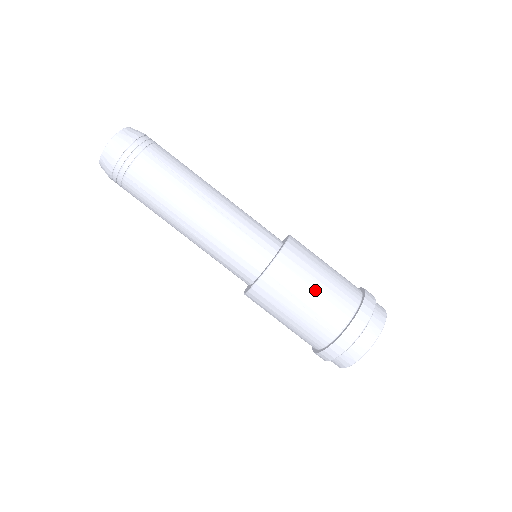
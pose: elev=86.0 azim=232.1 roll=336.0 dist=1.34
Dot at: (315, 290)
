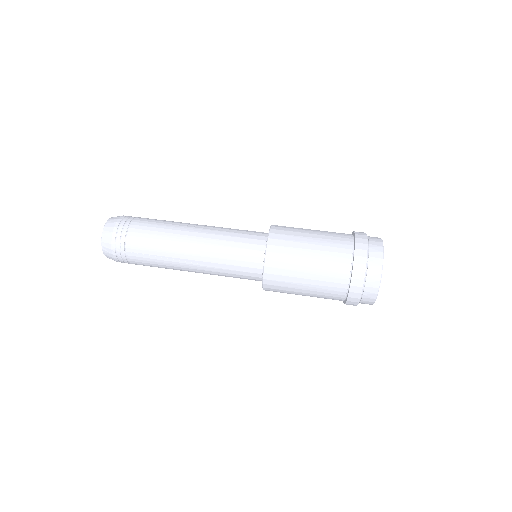
Dot at: occluded
